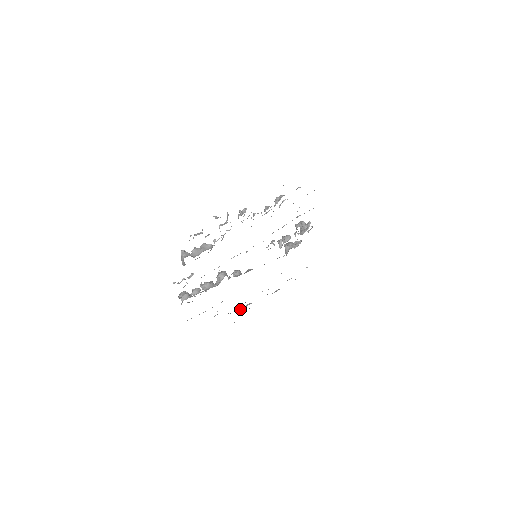
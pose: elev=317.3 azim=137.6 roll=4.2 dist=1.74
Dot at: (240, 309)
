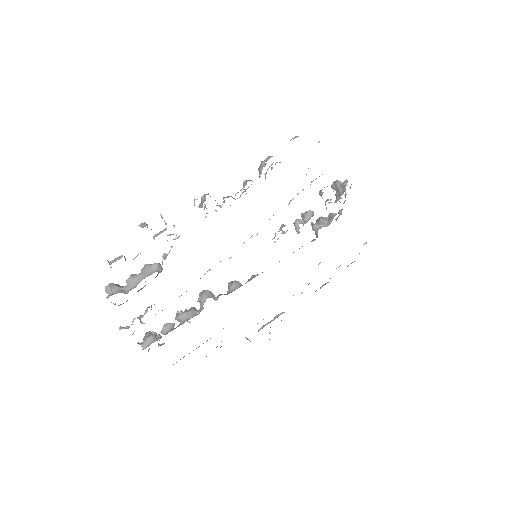
Dot at: (264, 326)
